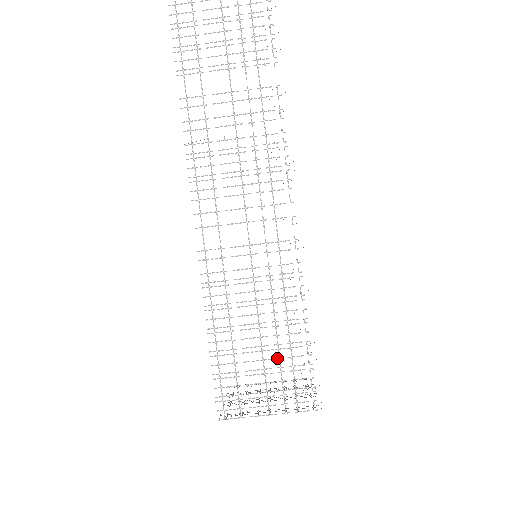
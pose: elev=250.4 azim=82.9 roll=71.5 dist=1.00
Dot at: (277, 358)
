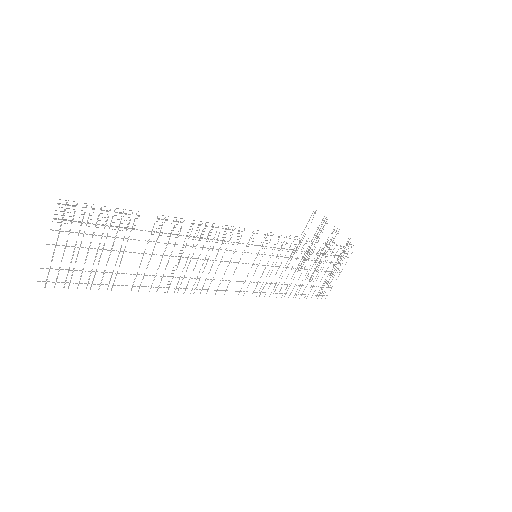
Dot at: occluded
